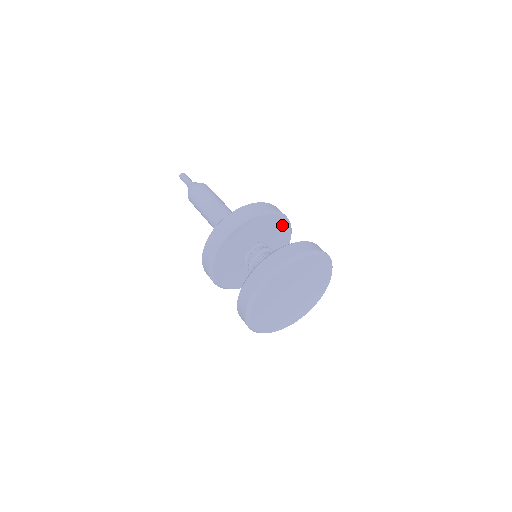
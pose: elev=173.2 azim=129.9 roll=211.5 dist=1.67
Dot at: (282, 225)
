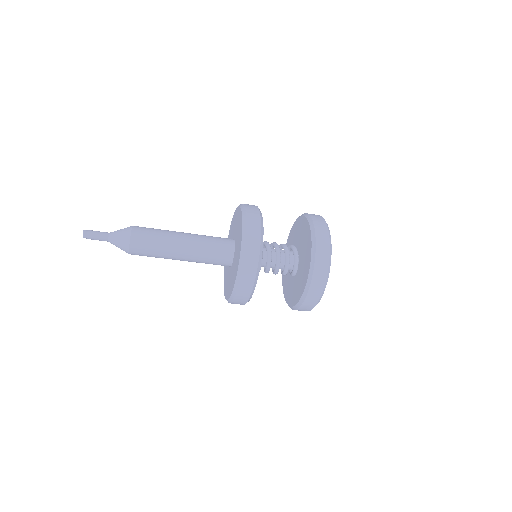
Dot at: occluded
